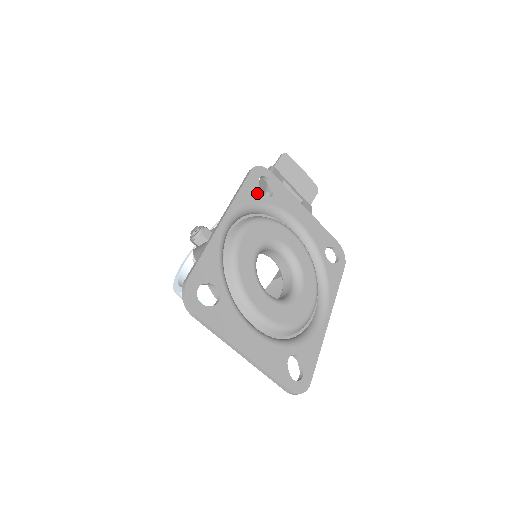
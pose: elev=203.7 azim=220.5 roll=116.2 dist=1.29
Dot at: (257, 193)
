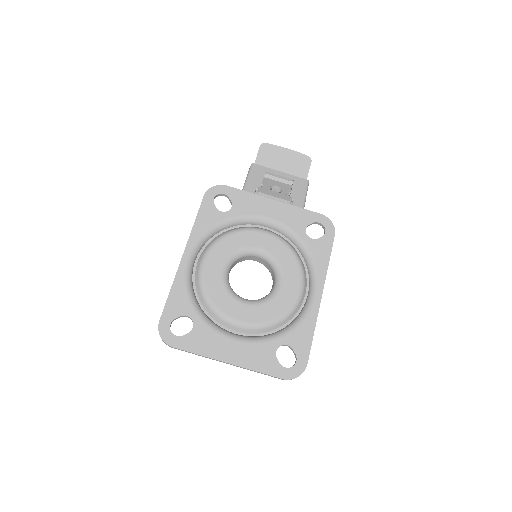
Dot at: (214, 214)
